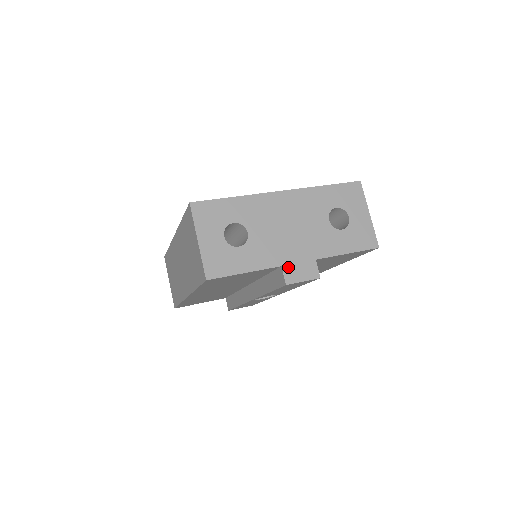
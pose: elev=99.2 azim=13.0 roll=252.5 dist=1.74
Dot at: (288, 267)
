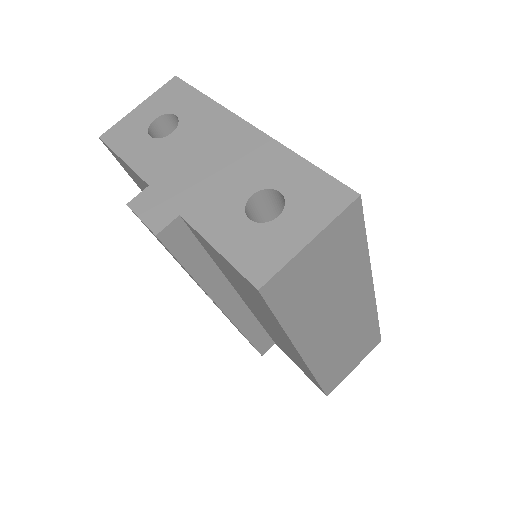
Dot at: (151, 192)
